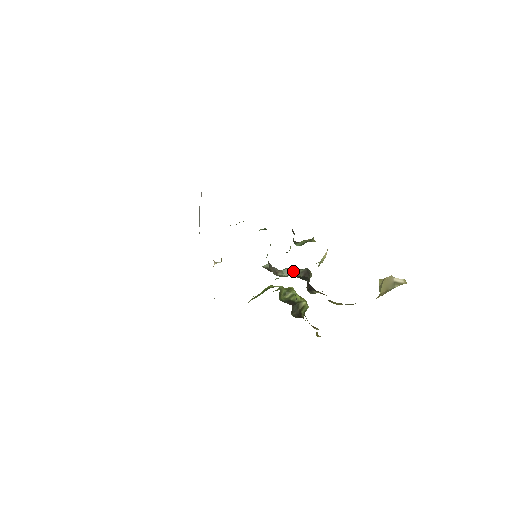
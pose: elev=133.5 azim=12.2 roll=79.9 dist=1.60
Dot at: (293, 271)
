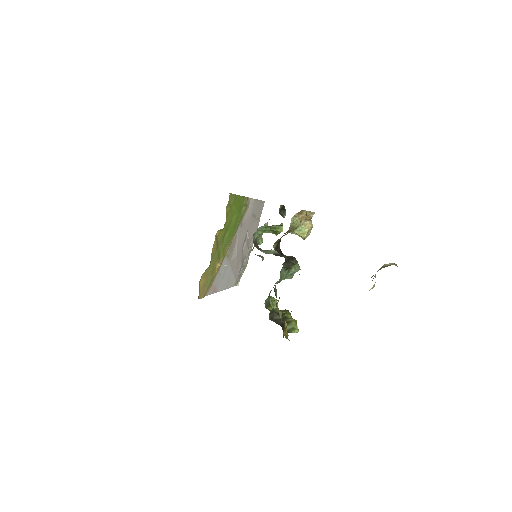
Dot at: (277, 254)
